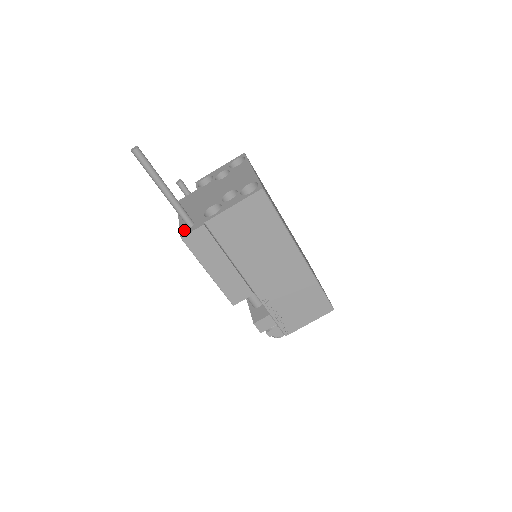
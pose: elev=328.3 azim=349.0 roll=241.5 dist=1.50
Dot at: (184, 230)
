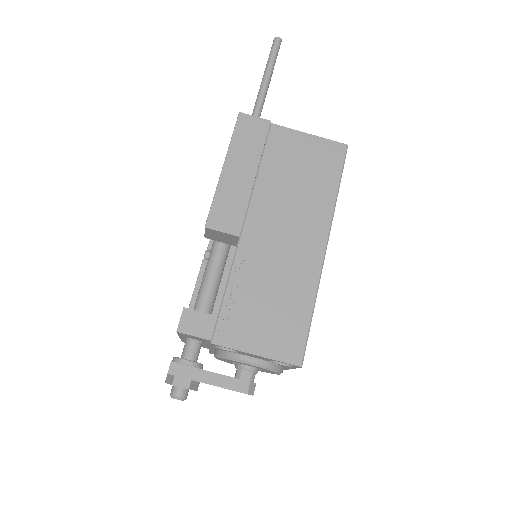
Dot at: occluded
